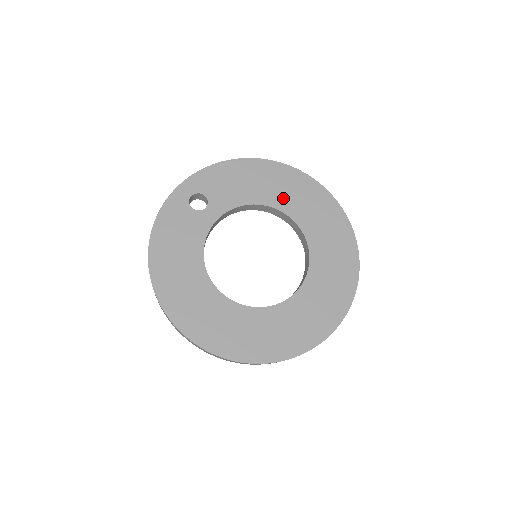
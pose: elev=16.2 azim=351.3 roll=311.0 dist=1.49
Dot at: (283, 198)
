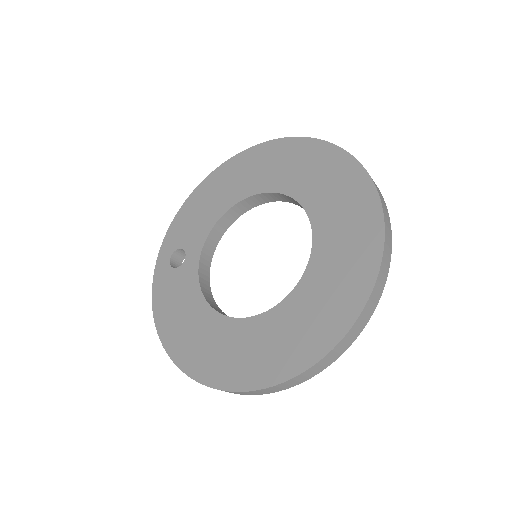
Dot at: (244, 185)
